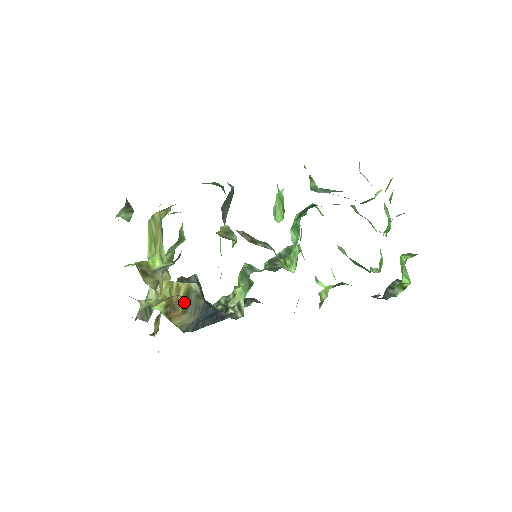
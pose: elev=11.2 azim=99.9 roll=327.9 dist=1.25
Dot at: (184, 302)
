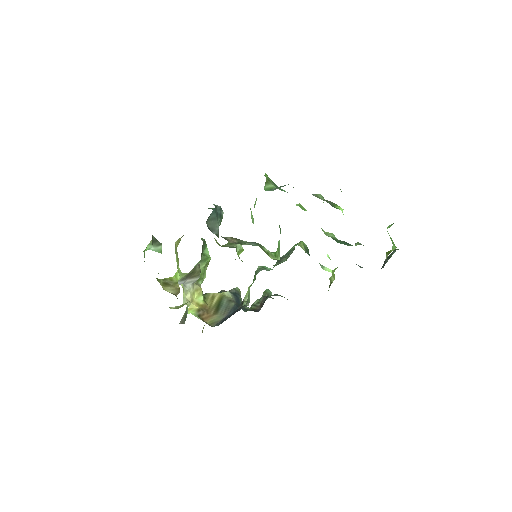
Dot at: (216, 306)
